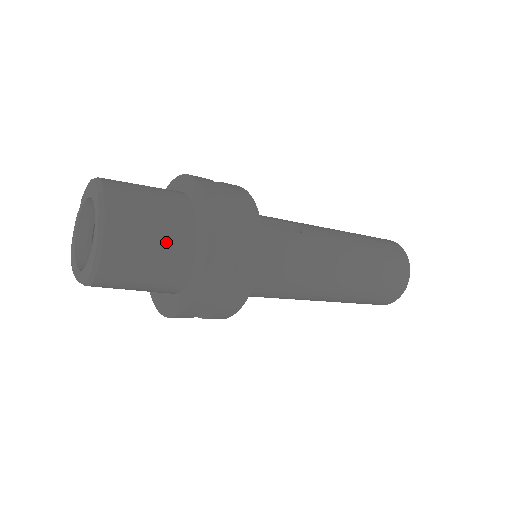
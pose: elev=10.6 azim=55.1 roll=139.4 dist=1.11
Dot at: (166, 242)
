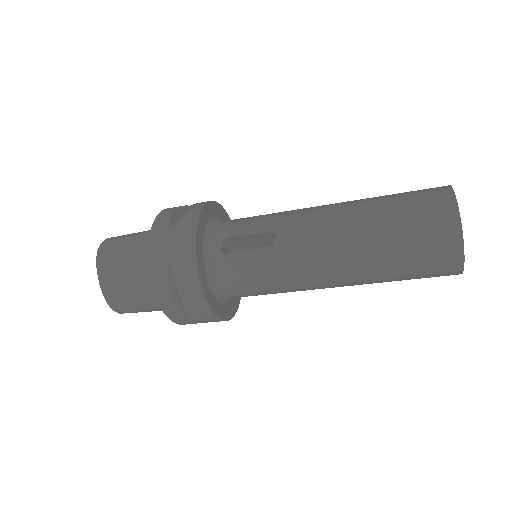
Dot at: (144, 292)
